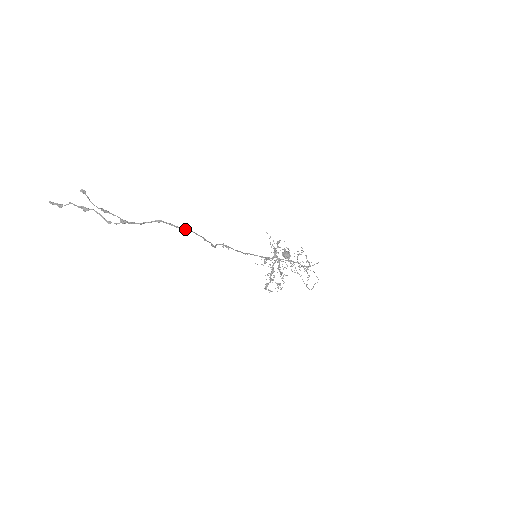
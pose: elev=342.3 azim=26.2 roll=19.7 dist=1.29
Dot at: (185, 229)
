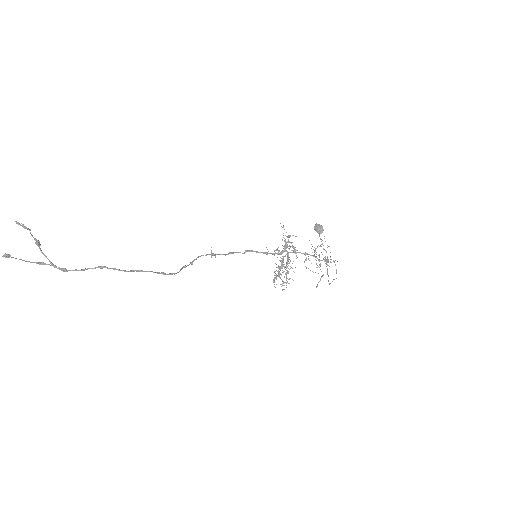
Dot at: occluded
